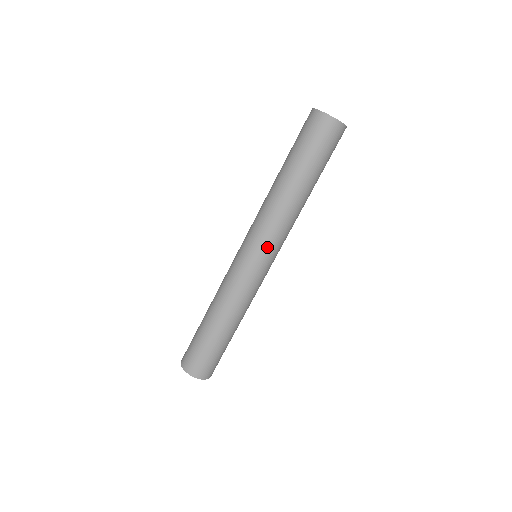
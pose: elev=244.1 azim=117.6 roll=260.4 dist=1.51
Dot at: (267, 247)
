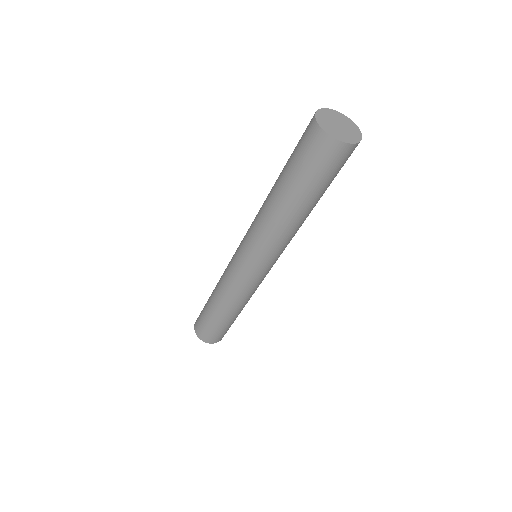
Dot at: (269, 261)
